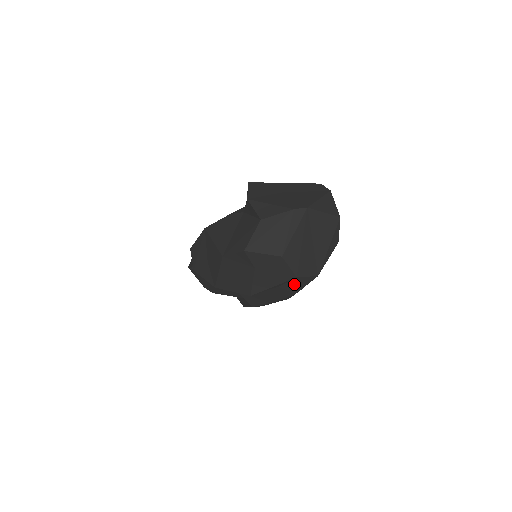
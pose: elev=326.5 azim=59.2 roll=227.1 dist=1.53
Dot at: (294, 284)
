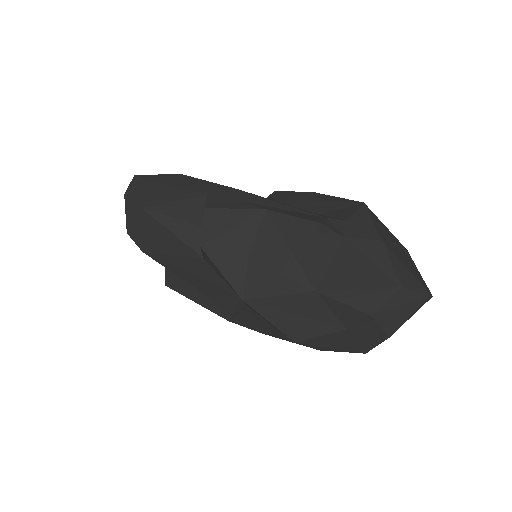
Dot at: (345, 351)
